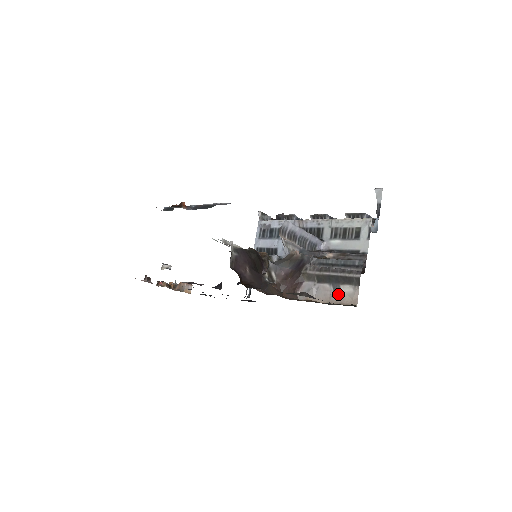
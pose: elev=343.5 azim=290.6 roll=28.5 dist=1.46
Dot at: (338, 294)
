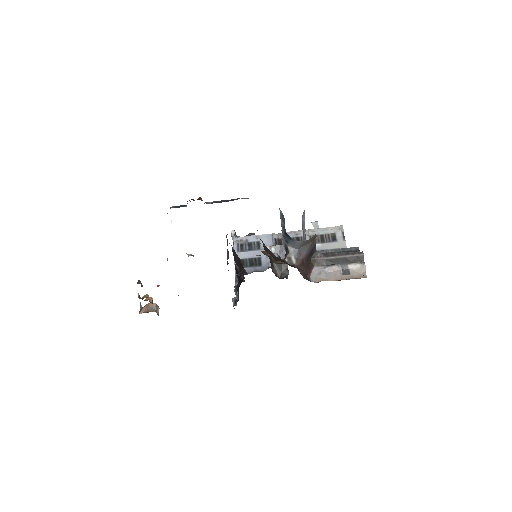
Dot at: (347, 272)
